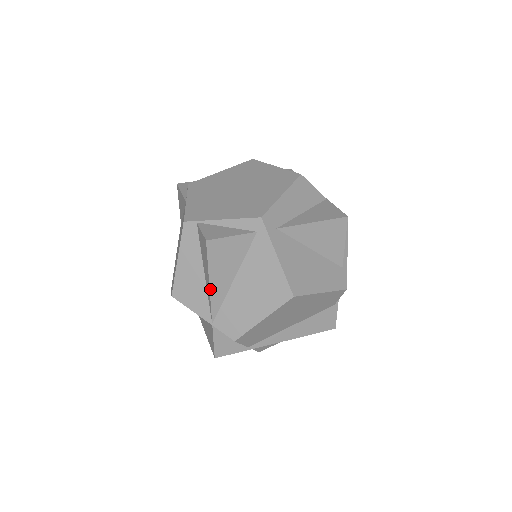
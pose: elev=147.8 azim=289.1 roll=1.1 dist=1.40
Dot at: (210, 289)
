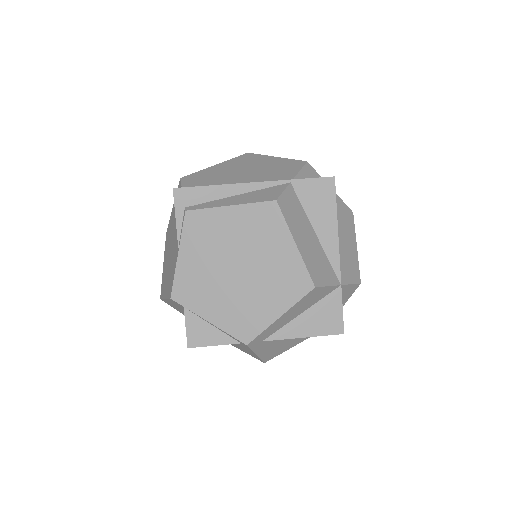
Dot at: occluded
